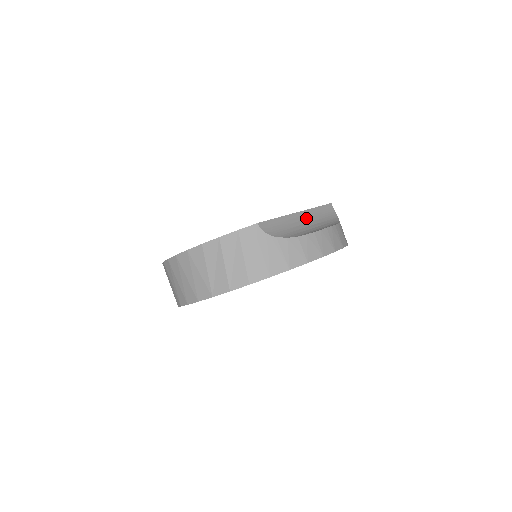
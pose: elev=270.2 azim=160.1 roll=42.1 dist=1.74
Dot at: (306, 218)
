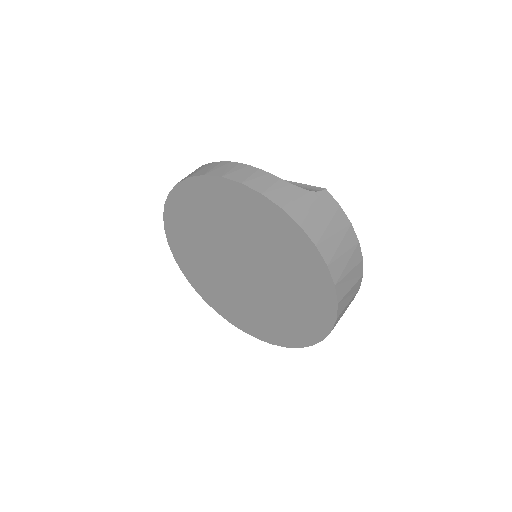
Dot at: occluded
